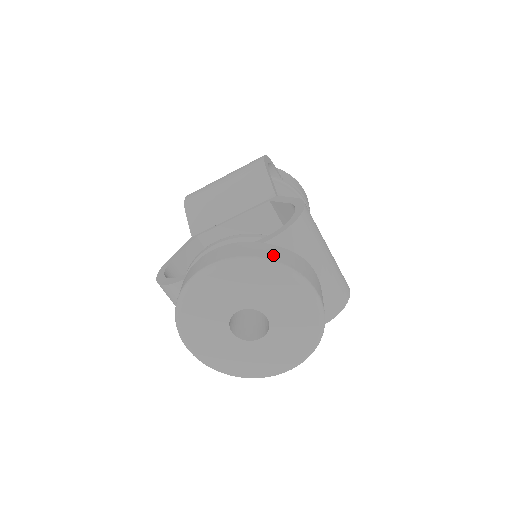
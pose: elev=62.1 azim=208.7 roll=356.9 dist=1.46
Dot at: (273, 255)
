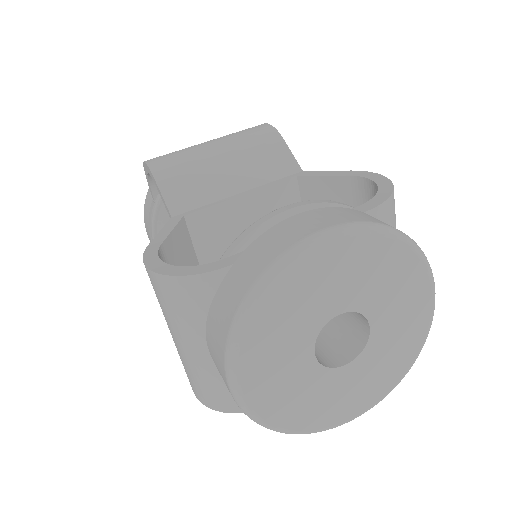
Dot at: occluded
